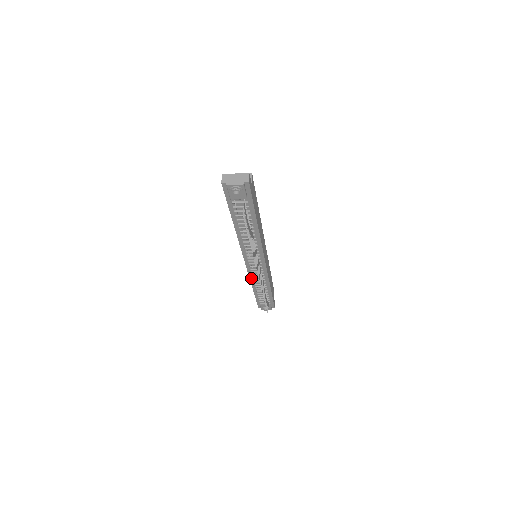
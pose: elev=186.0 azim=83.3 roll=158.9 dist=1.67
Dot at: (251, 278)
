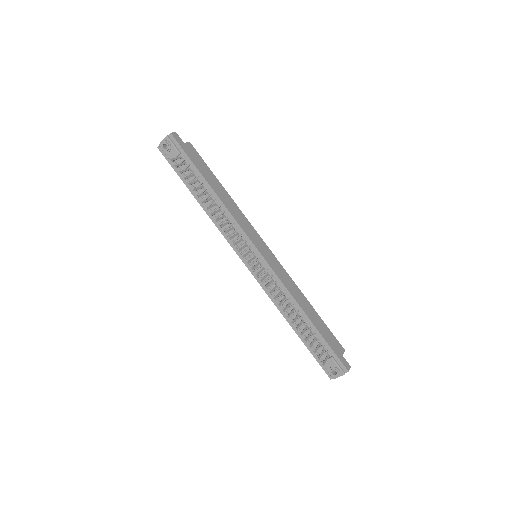
Dot at: (272, 299)
